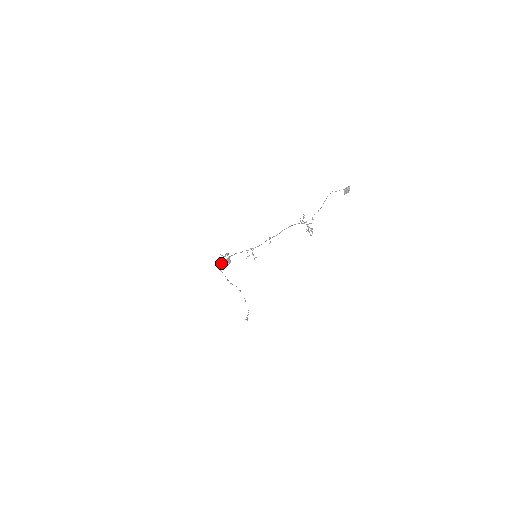
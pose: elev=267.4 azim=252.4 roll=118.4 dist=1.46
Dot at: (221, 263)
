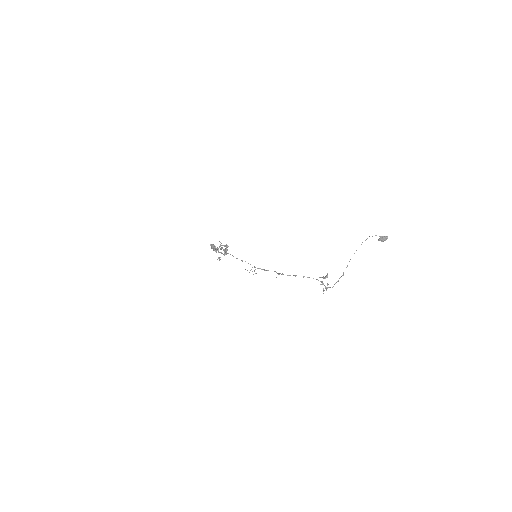
Dot at: (216, 249)
